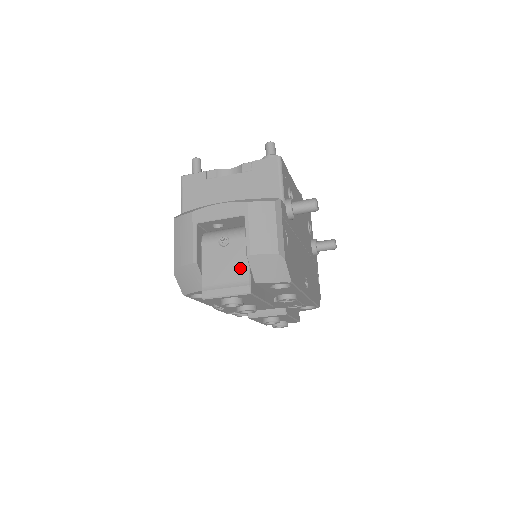
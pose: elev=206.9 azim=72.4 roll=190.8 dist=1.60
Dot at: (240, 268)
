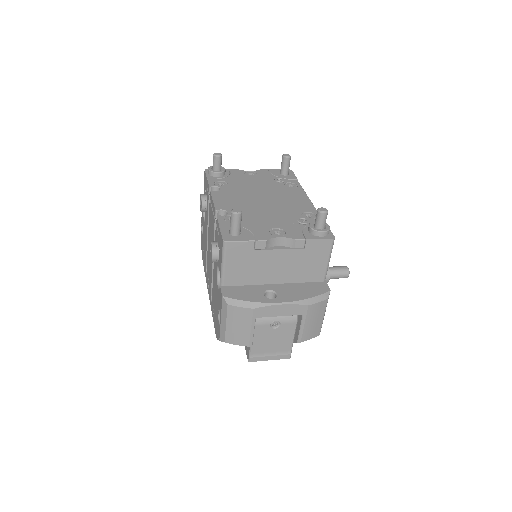
Dot at: (286, 343)
